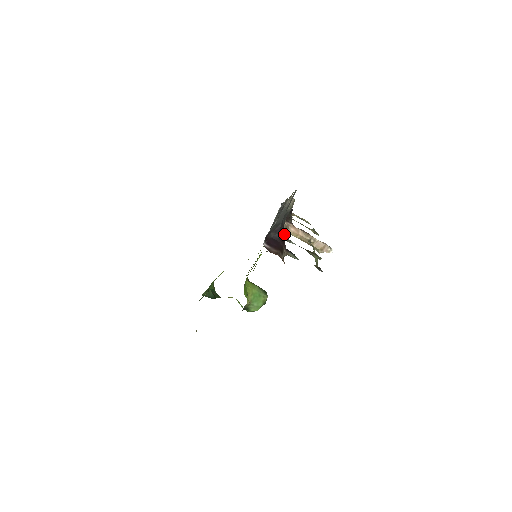
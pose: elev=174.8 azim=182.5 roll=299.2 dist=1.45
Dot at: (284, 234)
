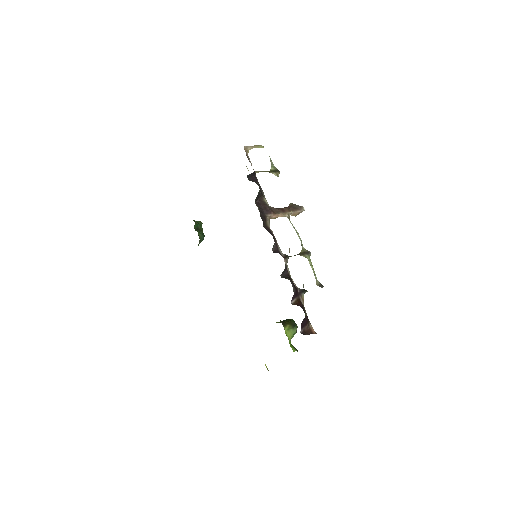
Dot at: (282, 255)
